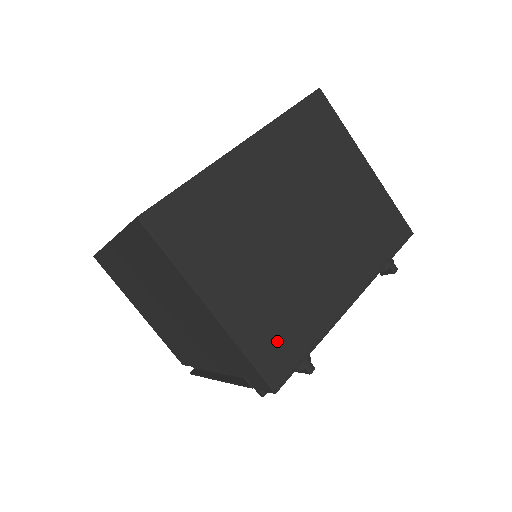
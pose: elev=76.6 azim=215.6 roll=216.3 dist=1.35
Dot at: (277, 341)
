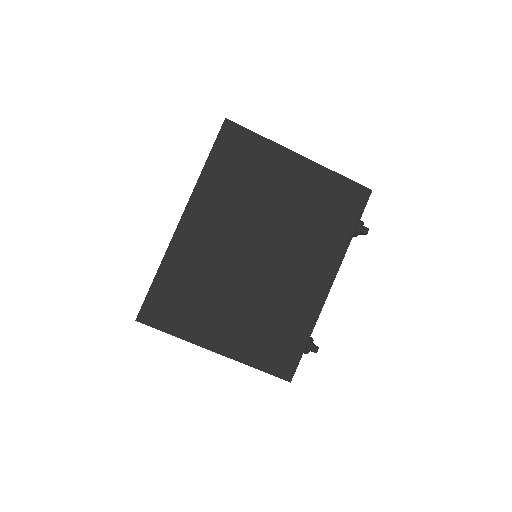
Dot at: (276, 347)
